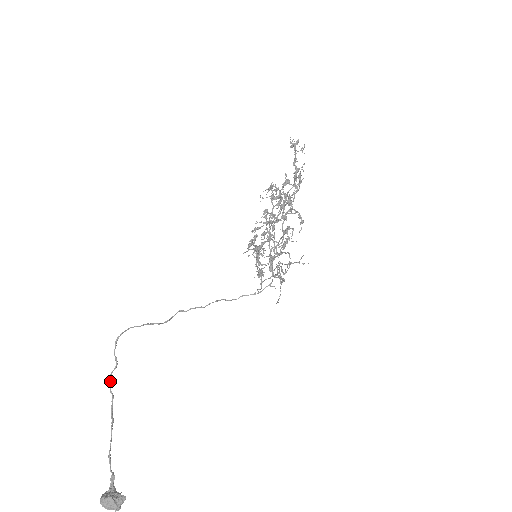
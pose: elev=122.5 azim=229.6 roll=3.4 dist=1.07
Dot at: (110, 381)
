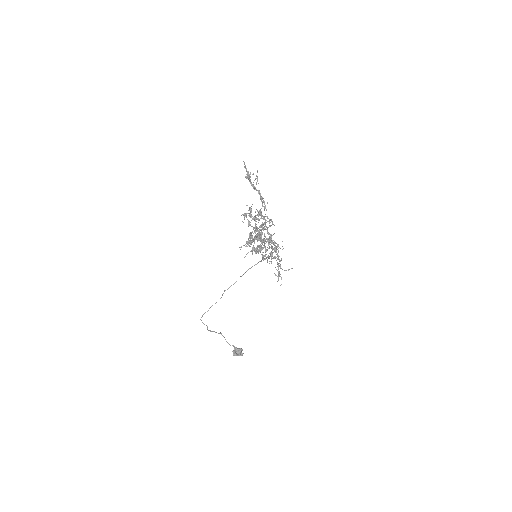
Dot at: occluded
